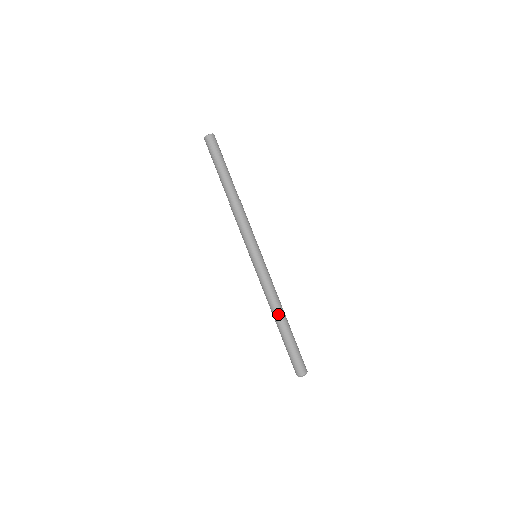
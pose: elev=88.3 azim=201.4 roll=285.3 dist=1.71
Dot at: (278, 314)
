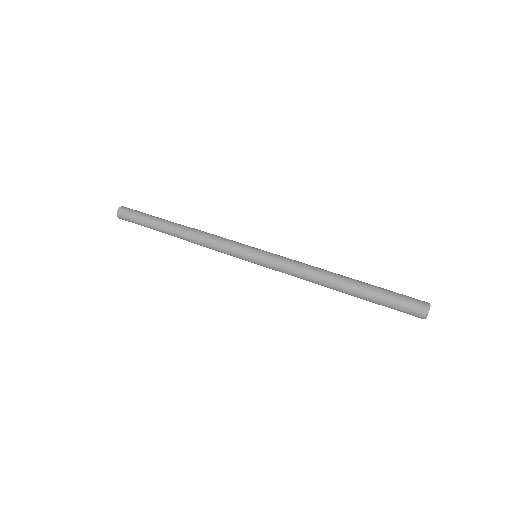
Dot at: (334, 274)
